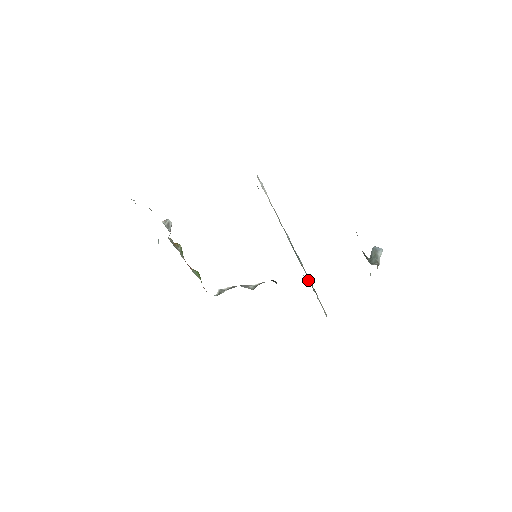
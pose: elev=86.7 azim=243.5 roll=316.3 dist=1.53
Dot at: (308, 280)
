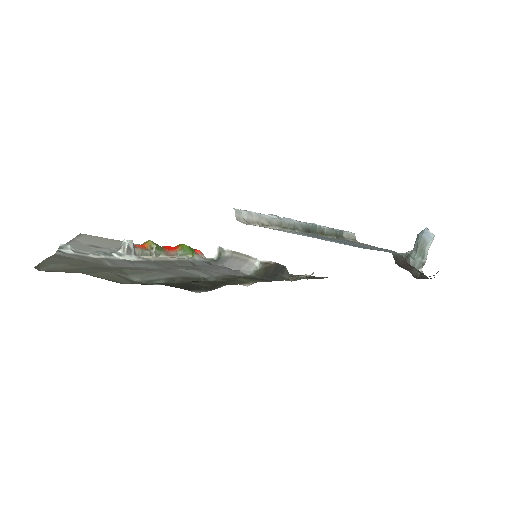
Dot at: (329, 236)
